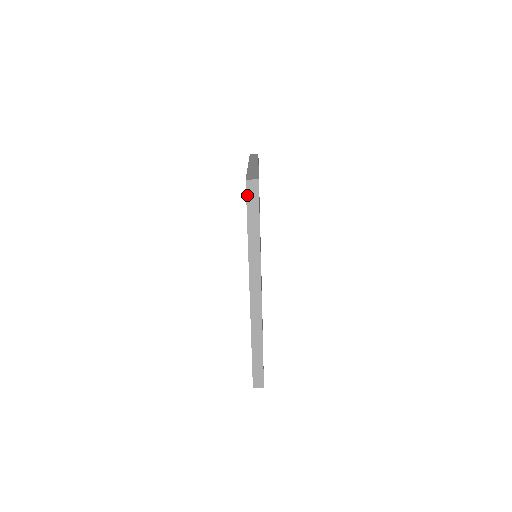
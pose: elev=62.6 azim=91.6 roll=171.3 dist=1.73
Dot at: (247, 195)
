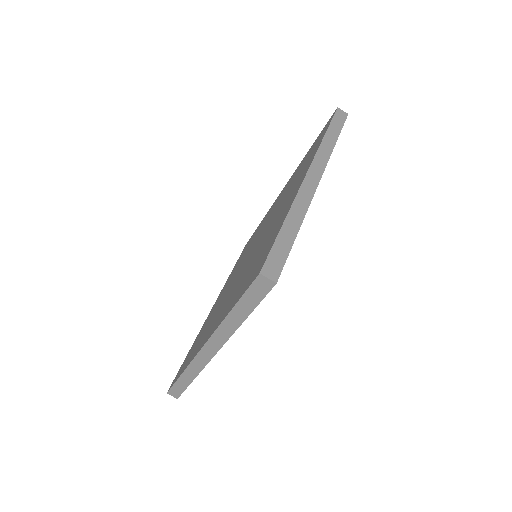
Dot at: (335, 115)
